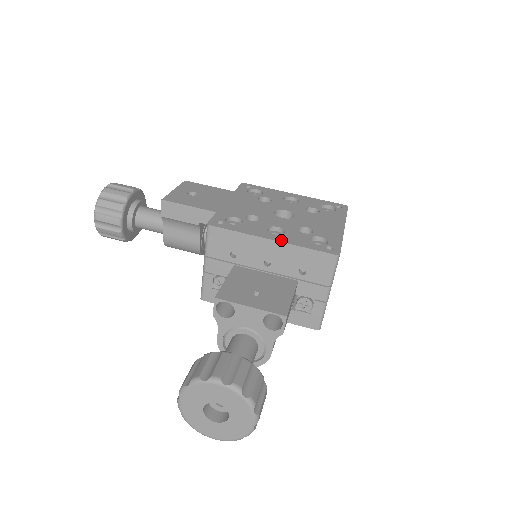
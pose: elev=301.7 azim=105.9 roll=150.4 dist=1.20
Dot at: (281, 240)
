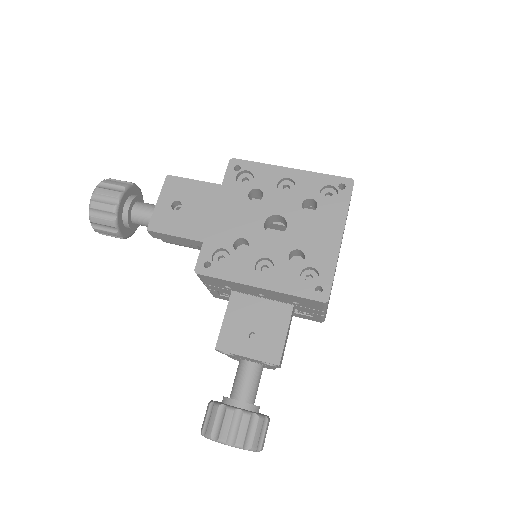
Dot at: (268, 286)
